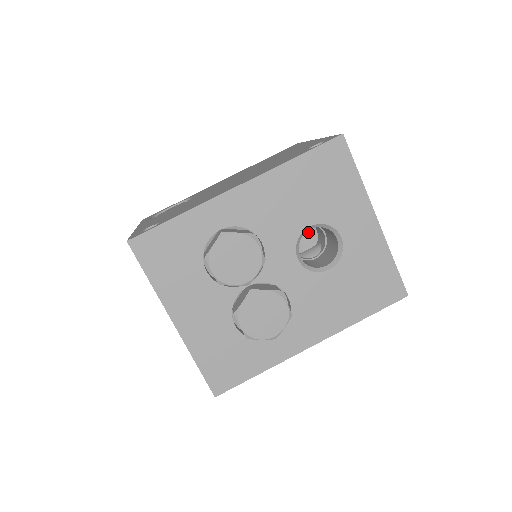
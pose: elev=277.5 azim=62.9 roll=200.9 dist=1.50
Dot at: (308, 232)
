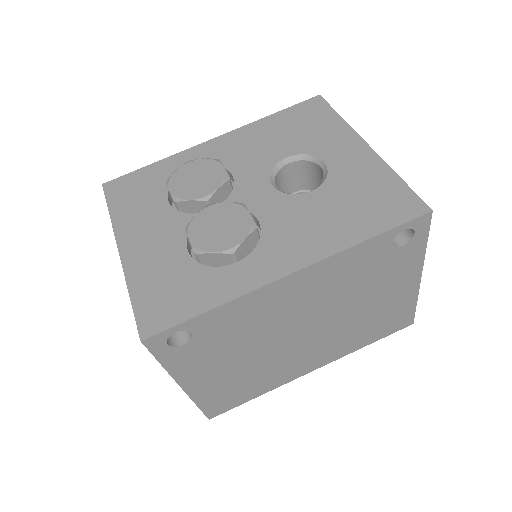
Dot at: occluded
